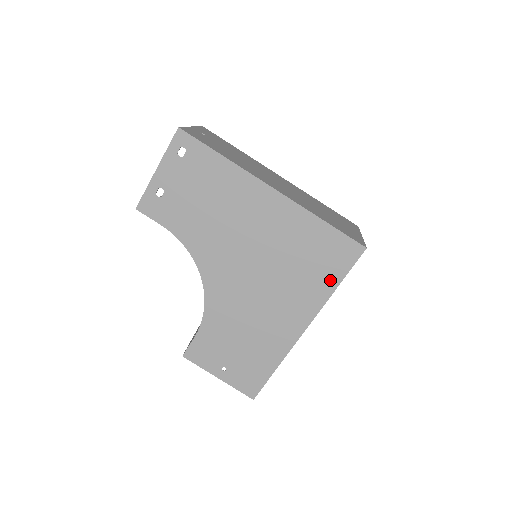
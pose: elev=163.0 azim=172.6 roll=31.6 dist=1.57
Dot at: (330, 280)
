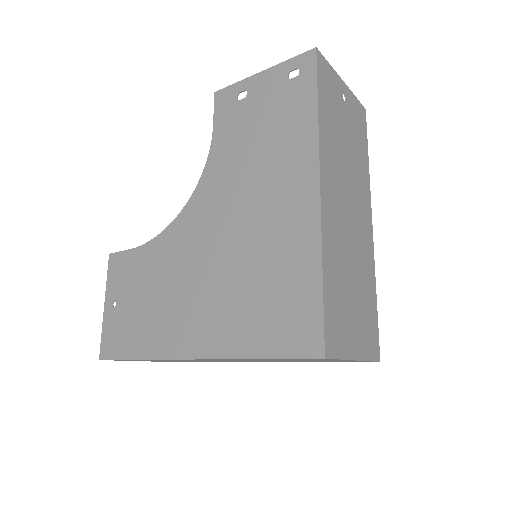
Dot at: (259, 342)
